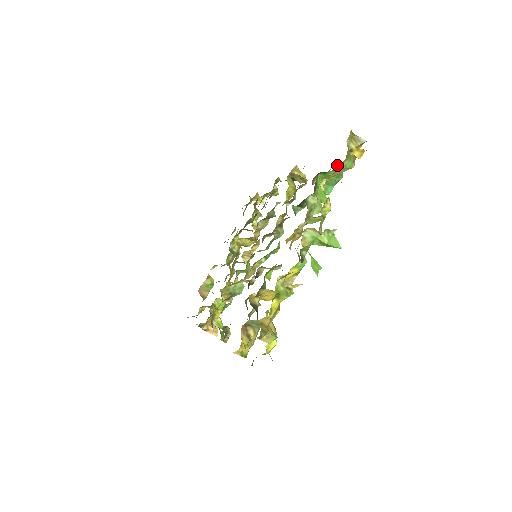
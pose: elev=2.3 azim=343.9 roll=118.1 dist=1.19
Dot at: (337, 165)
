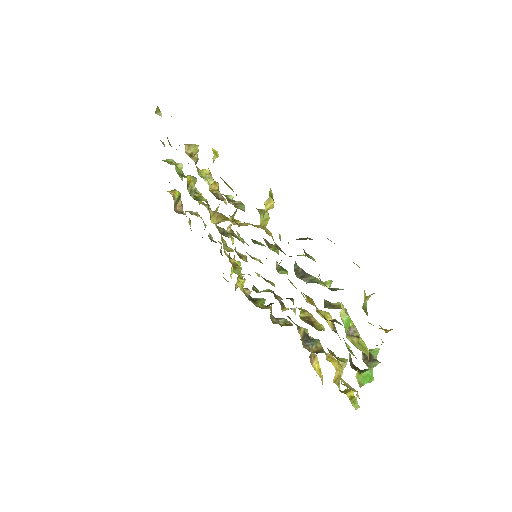
Dot at: occluded
